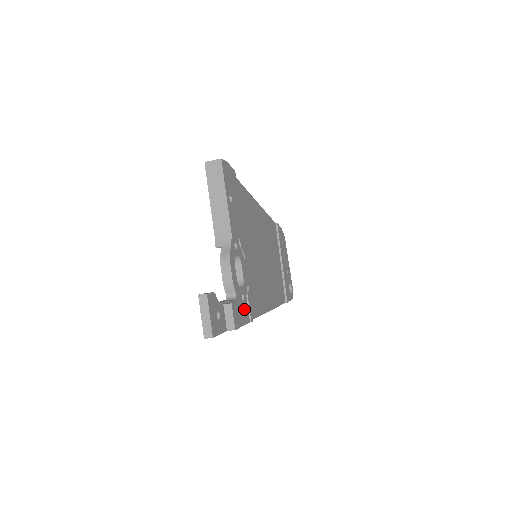
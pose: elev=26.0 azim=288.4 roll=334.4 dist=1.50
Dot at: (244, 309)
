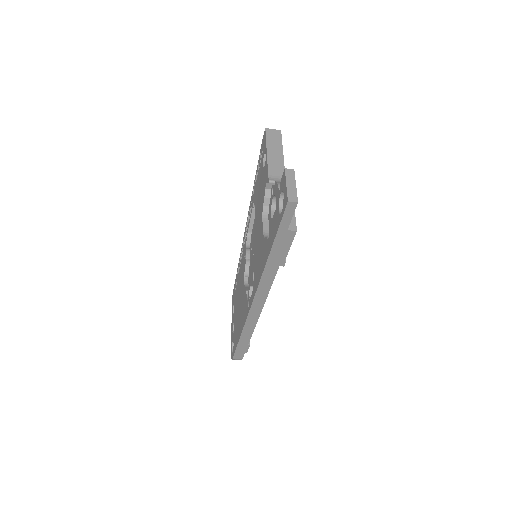
Dot at: occluded
